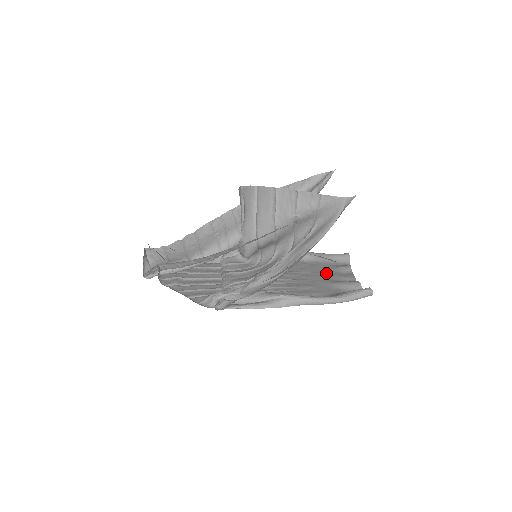
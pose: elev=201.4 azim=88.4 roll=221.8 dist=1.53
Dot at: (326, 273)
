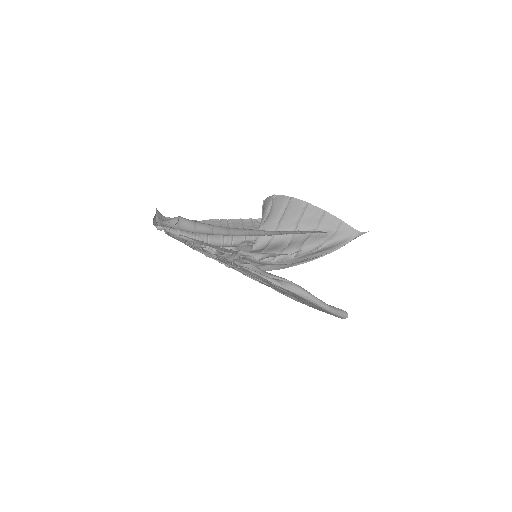
Dot at: occluded
